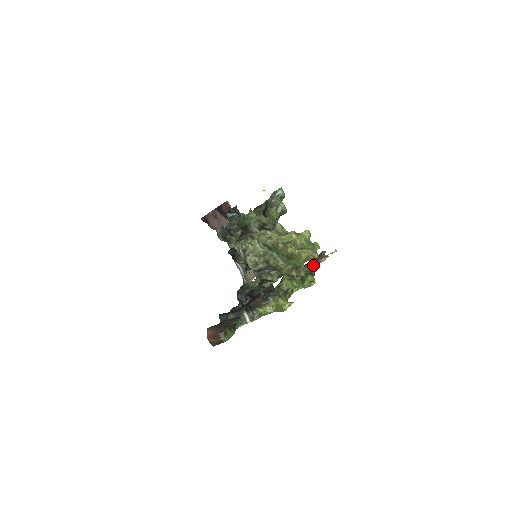
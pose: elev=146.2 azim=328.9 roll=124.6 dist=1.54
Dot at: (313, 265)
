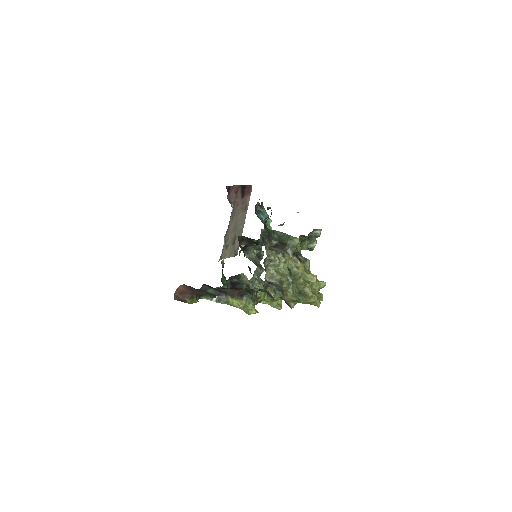
Dot at: occluded
